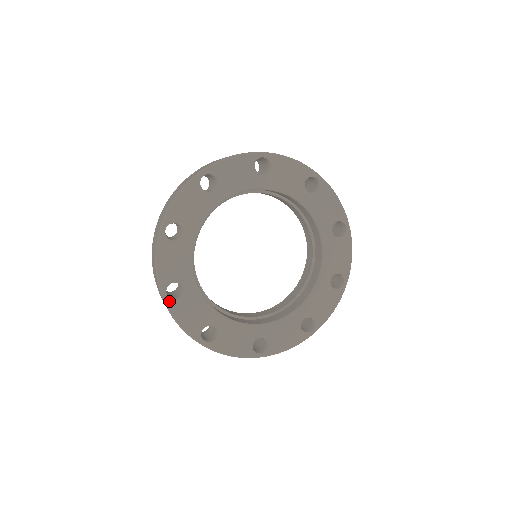
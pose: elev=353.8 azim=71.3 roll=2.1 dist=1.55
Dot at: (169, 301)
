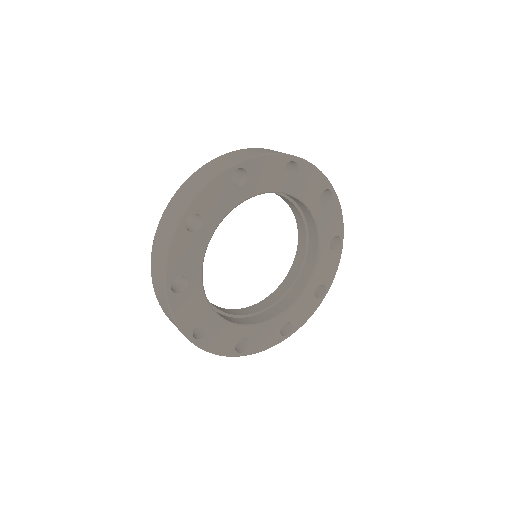
Dot at: (198, 342)
